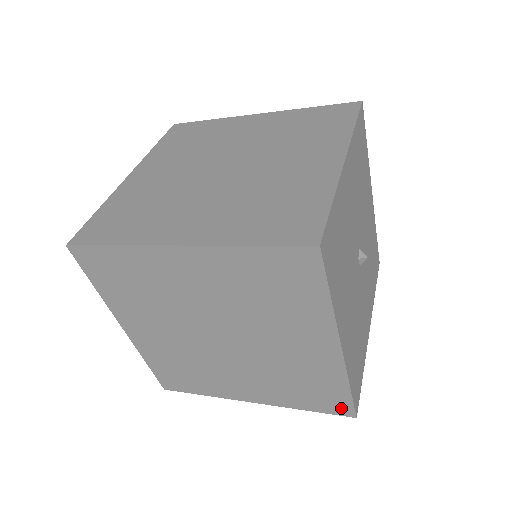
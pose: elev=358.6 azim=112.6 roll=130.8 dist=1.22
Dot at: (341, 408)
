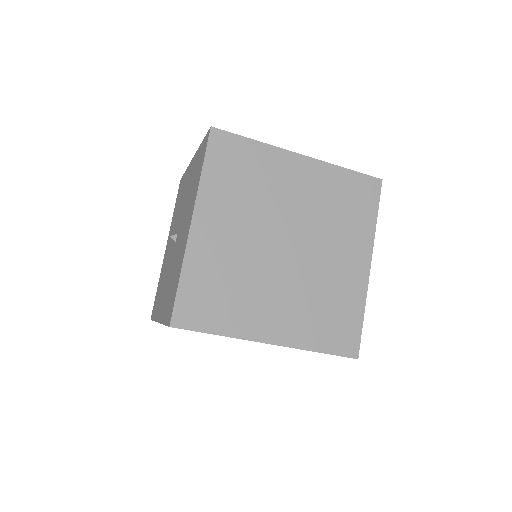
Dot at: (350, 345)
